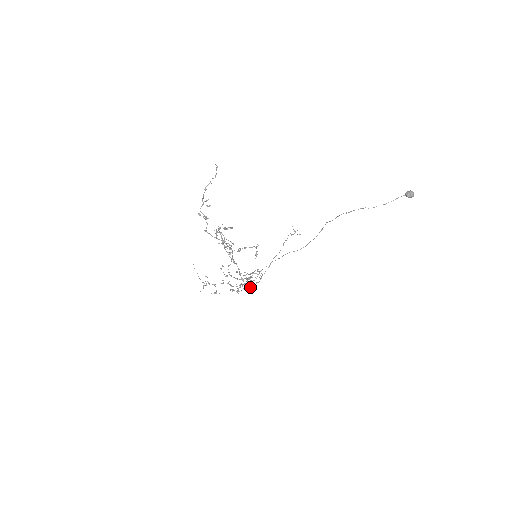
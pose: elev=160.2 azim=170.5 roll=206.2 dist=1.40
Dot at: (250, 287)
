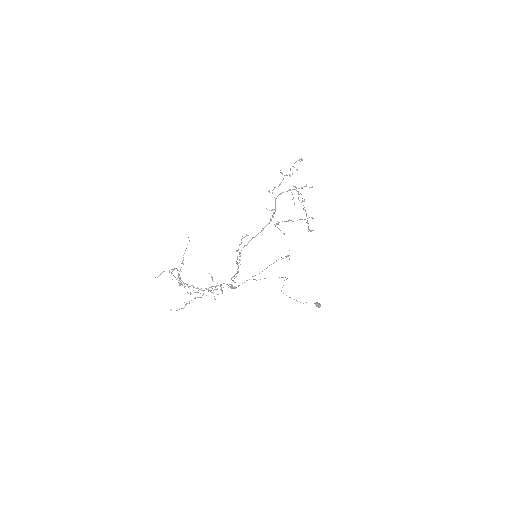
Dot at: (311, 230)
